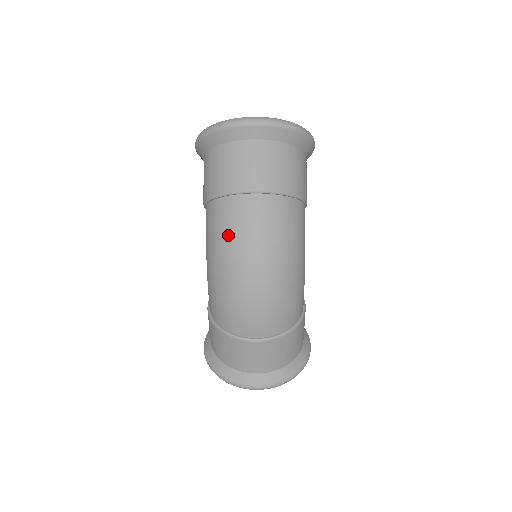
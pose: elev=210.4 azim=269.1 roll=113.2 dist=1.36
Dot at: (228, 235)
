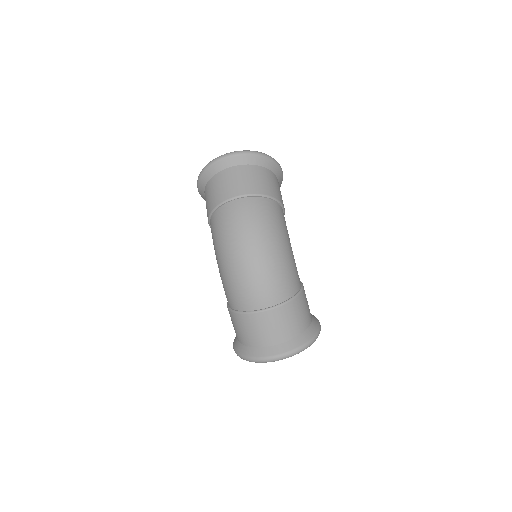
Dot at: (225, 232)
